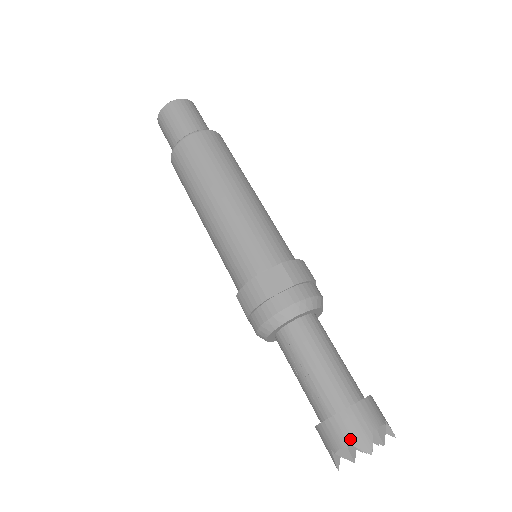
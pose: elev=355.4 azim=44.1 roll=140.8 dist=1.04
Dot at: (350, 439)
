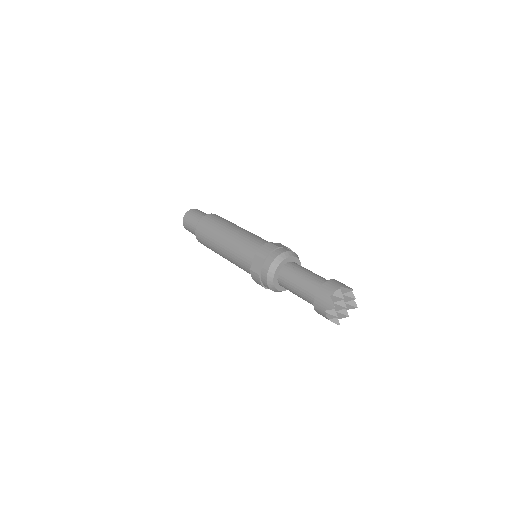
Dot at: (340, 286)
